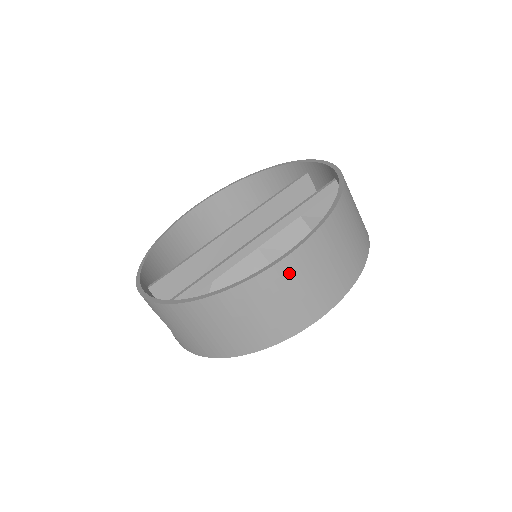
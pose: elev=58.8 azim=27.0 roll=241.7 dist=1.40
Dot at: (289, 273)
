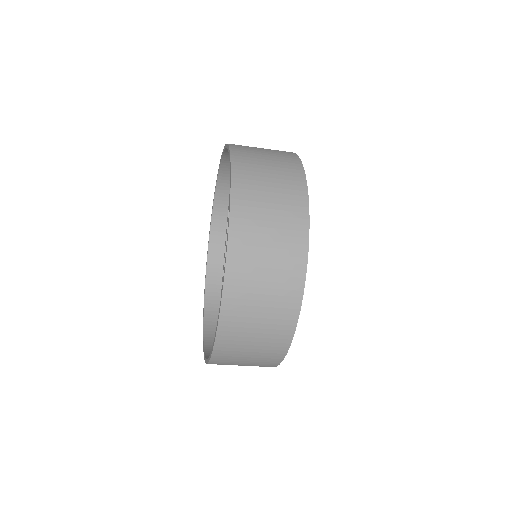
Dot at: (243, 256)
